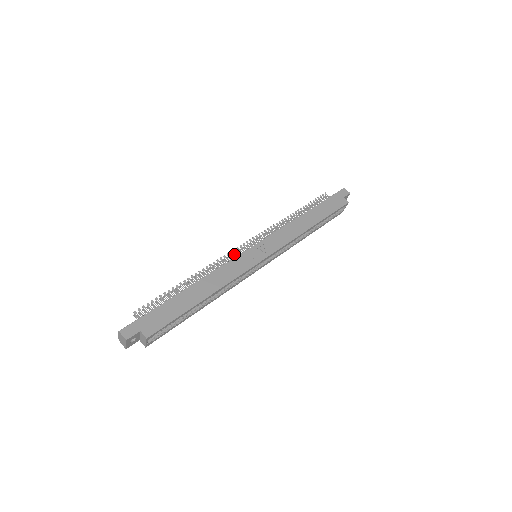
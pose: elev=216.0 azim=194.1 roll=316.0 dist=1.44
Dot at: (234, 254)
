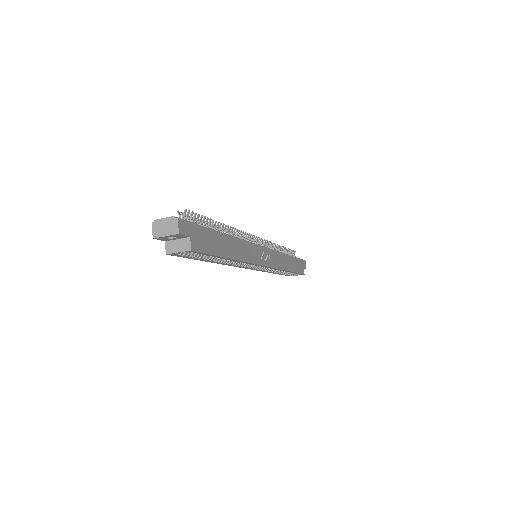
Dot at: (247, 238)
